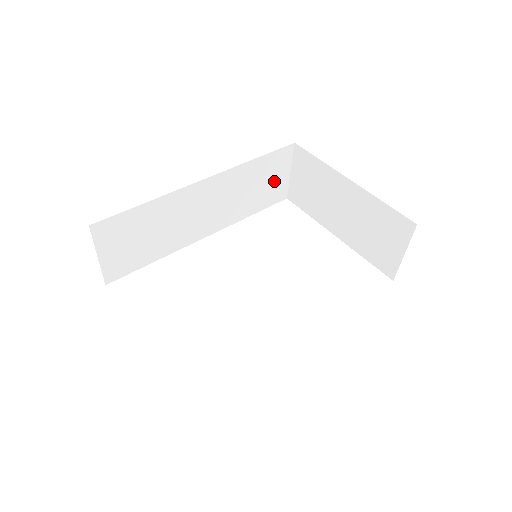
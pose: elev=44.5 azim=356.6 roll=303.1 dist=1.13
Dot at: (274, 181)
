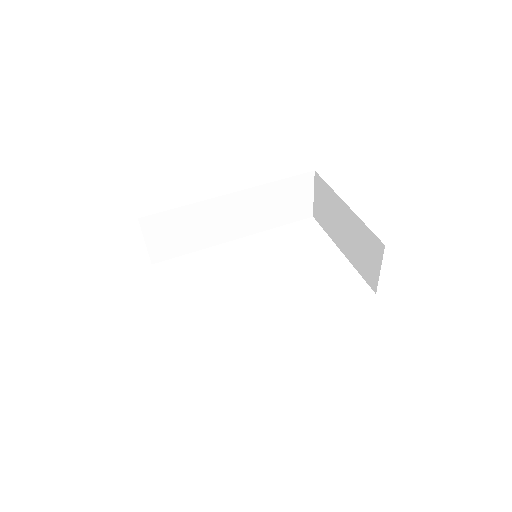
Dot at: (298, 201)
